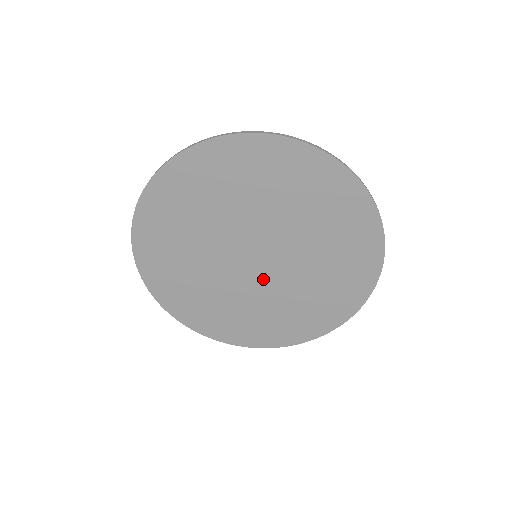
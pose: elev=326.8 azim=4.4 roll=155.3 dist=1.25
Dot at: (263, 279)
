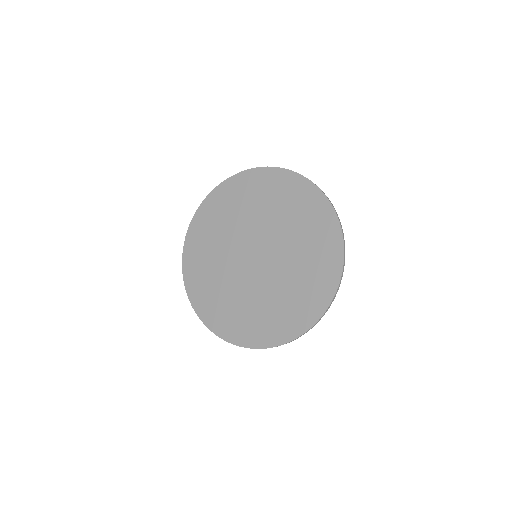
Dot at: (245, 273)
